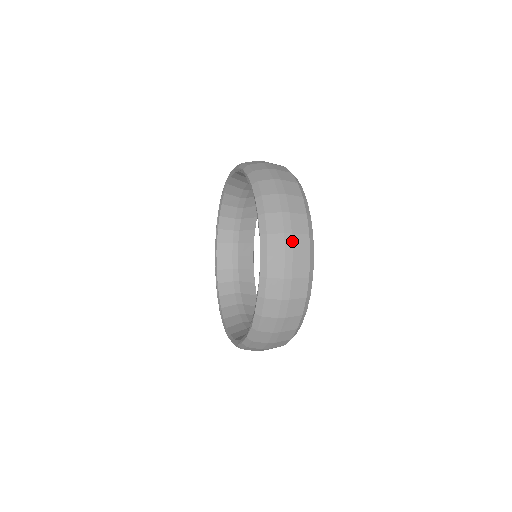
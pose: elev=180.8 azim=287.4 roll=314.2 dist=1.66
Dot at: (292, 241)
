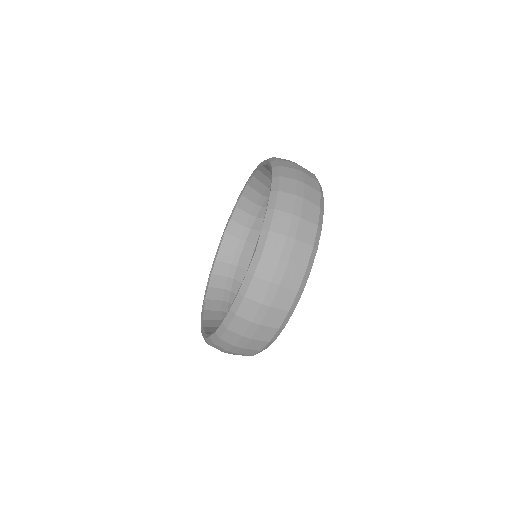
Dot at: (303, 175)
